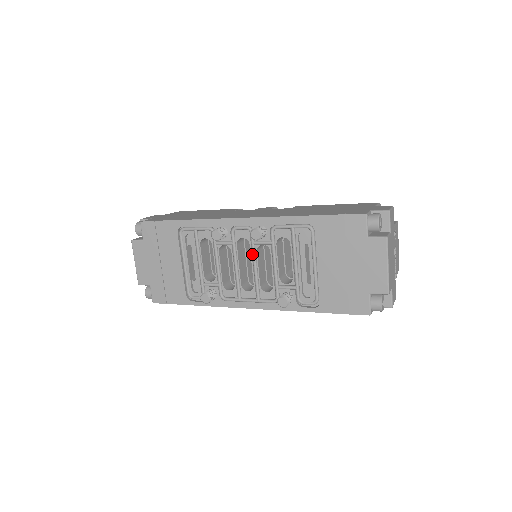
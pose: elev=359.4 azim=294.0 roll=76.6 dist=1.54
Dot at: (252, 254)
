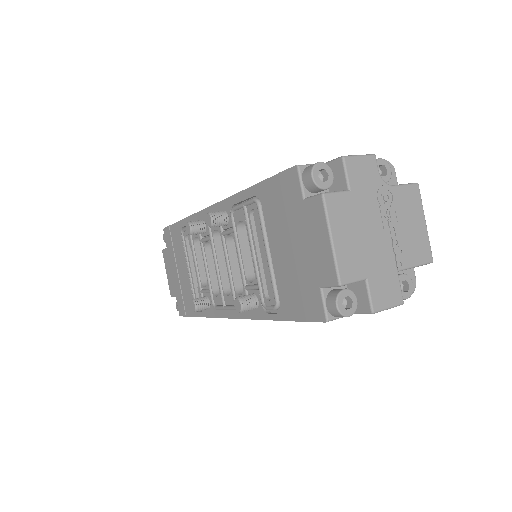
Dot at: (223, 248)
